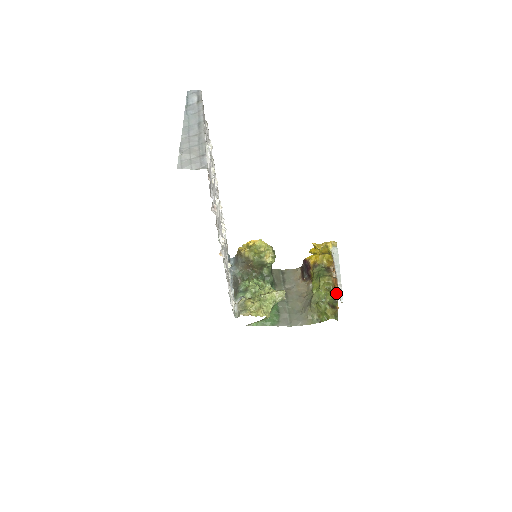
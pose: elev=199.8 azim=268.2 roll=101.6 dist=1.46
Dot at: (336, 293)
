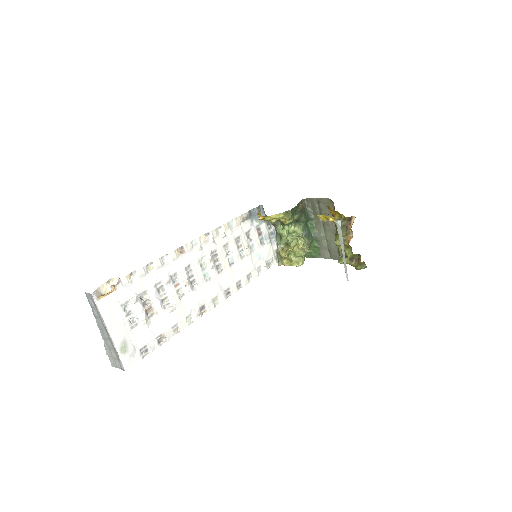
Dot at: (354, 254)
